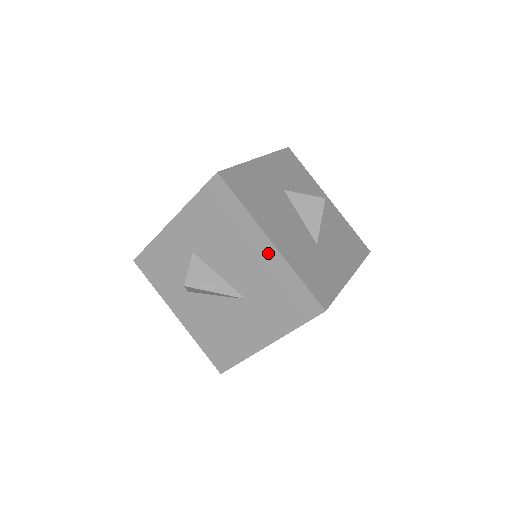
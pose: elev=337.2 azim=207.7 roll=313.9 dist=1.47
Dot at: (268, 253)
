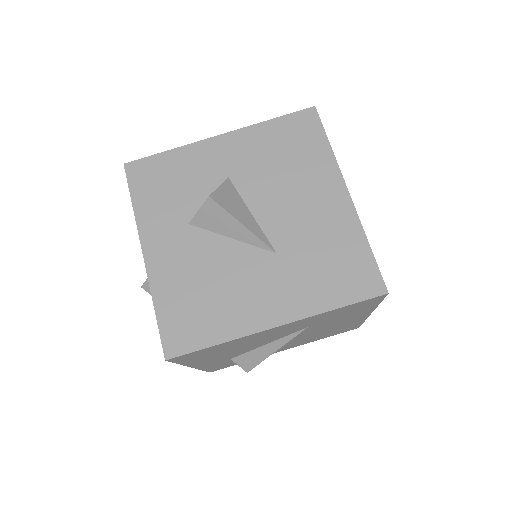
Dot at: (338, 204)
